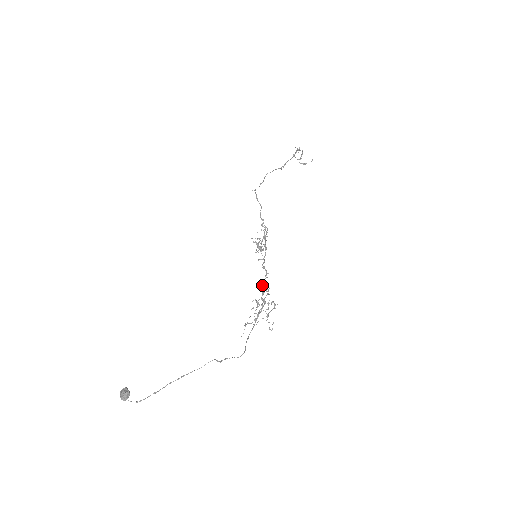
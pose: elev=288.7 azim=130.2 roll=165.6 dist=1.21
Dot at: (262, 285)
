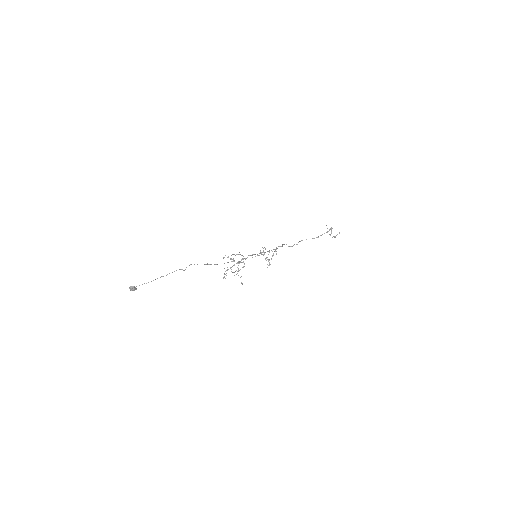
Dot at: (243, 258)
